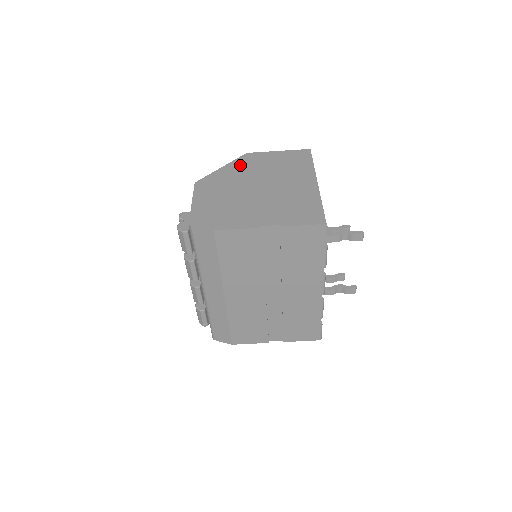
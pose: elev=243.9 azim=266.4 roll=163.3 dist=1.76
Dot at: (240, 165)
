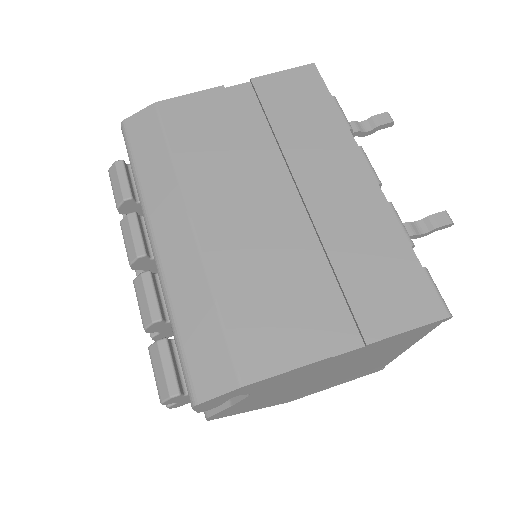
Dot at: occluded
